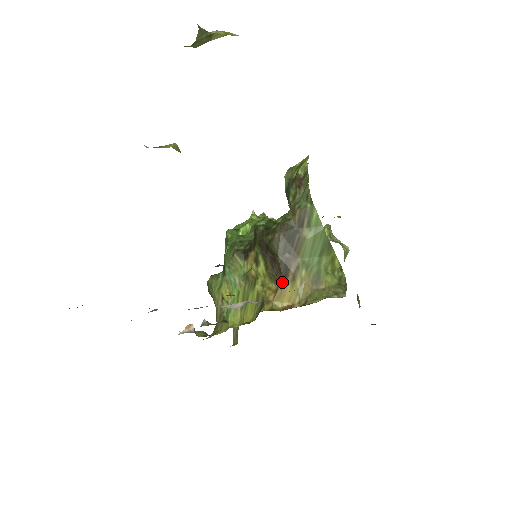
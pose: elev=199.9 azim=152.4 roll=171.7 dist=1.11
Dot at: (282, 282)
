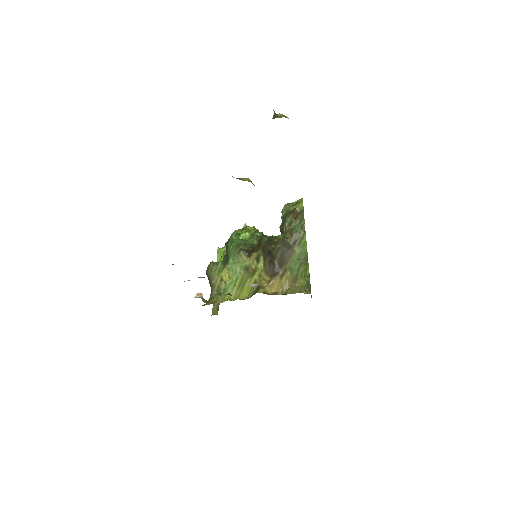
Dot at: (274, 277)
